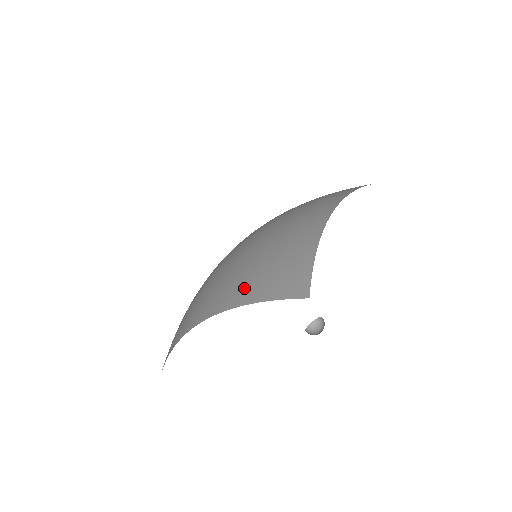
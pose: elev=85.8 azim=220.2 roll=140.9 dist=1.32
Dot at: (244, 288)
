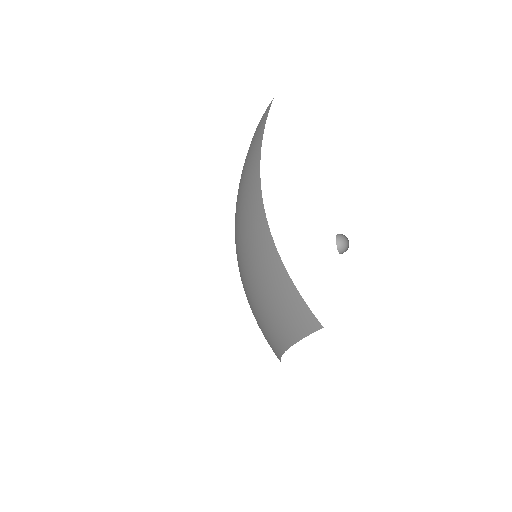
Dot at: (280, 331)
